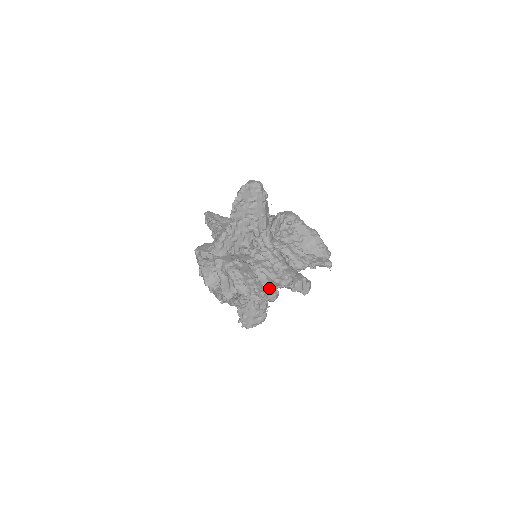
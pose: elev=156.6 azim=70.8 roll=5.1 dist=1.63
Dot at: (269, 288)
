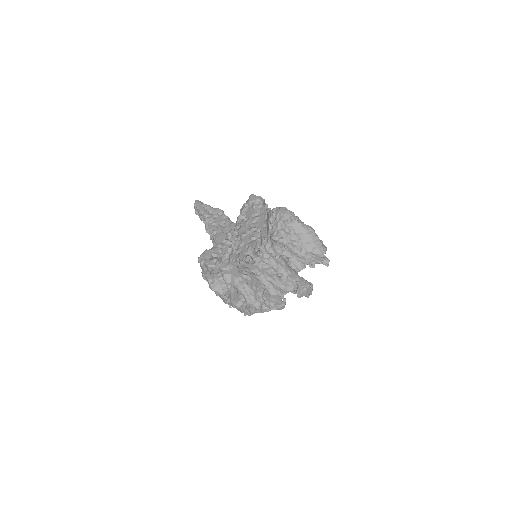
Dot at: (277, 297)
